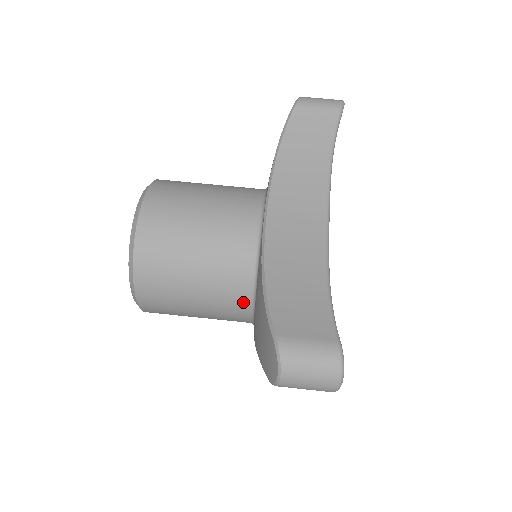
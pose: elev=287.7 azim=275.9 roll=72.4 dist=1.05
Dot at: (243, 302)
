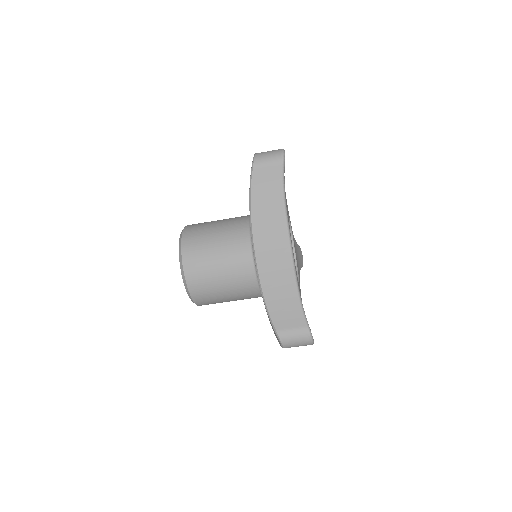
Dot at: (256, 295)
